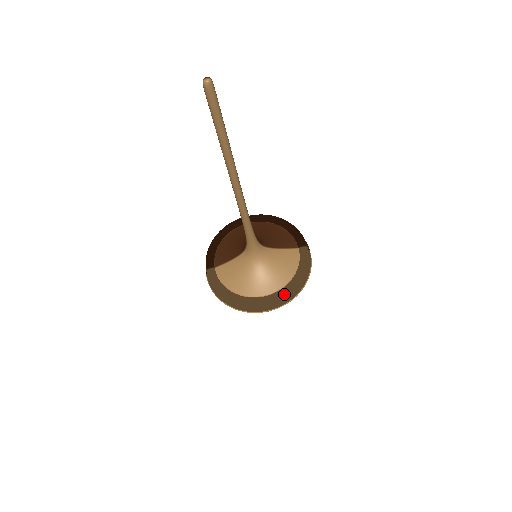
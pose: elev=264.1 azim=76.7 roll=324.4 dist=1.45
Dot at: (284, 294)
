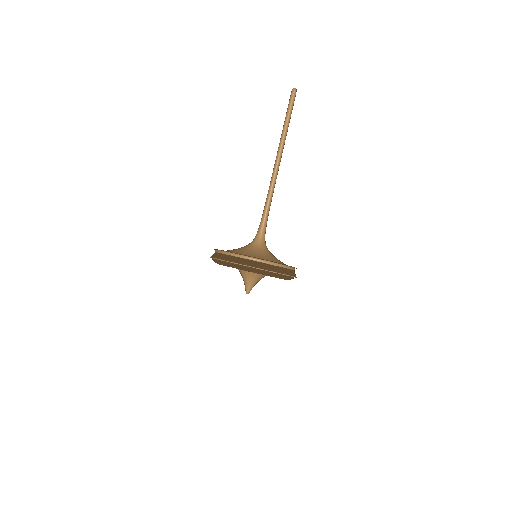
Dot at: occluded
